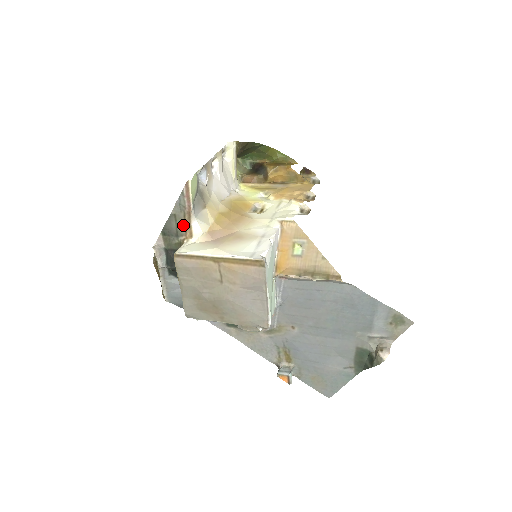
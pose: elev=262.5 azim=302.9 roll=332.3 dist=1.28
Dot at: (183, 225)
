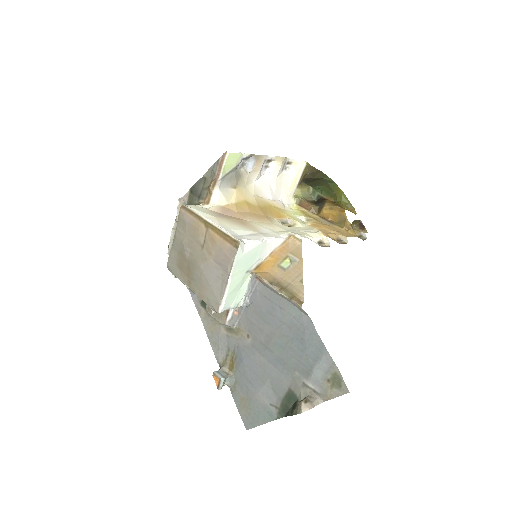
Dot at: (207, 190)
